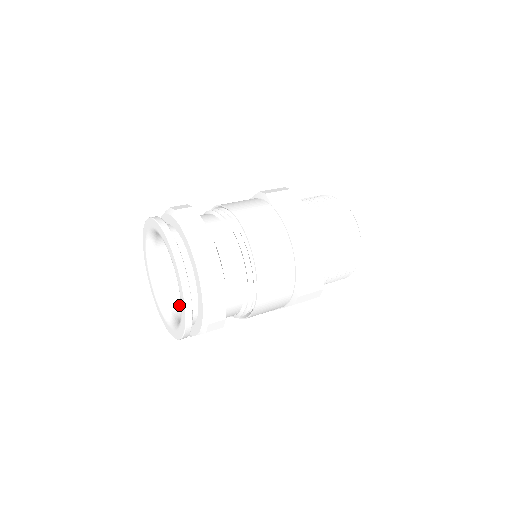
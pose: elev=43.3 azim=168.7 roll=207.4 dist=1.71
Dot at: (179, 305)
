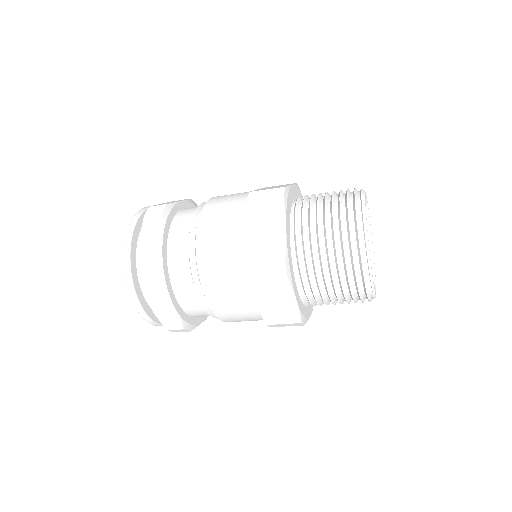
Dot at: occluded
